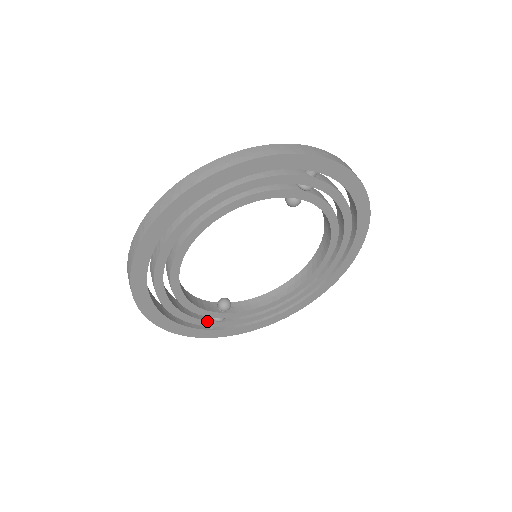
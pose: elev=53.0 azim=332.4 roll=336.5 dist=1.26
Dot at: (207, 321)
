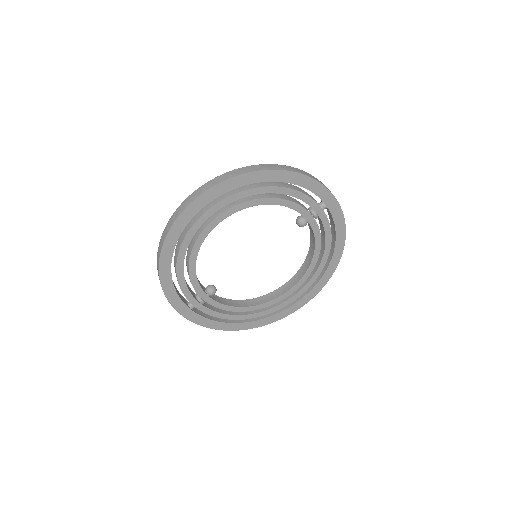
Dot at: (193, 297)
